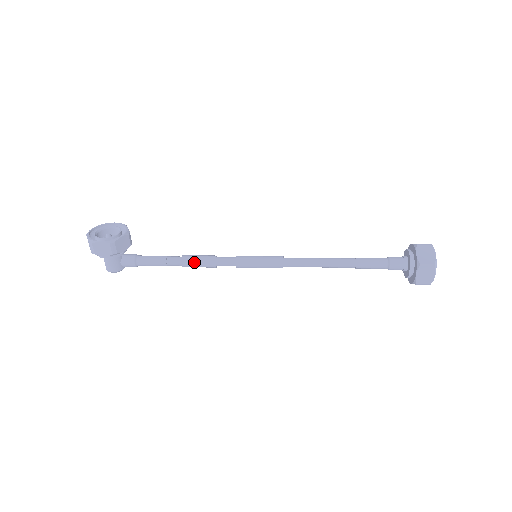
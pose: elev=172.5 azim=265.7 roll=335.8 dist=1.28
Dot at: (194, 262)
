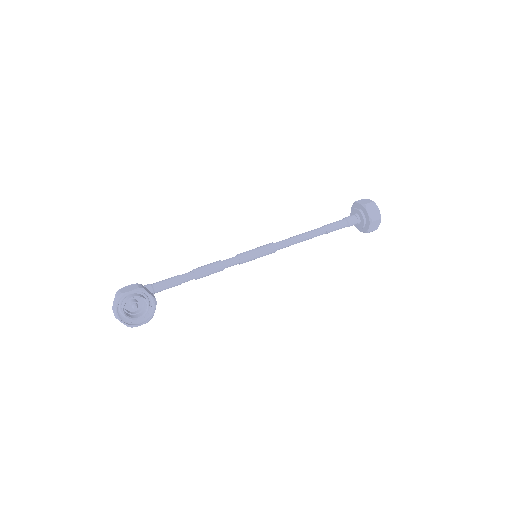
Dot at: occluded
